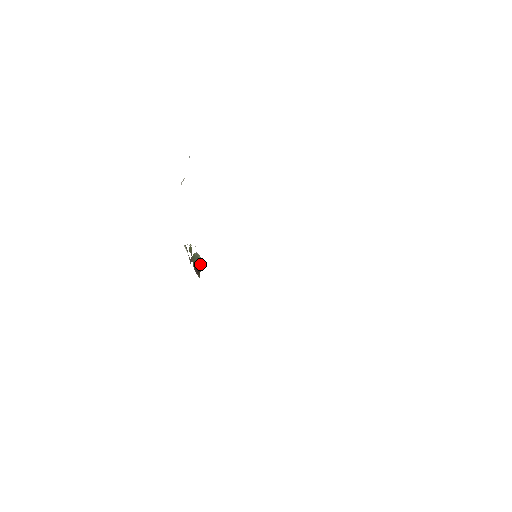
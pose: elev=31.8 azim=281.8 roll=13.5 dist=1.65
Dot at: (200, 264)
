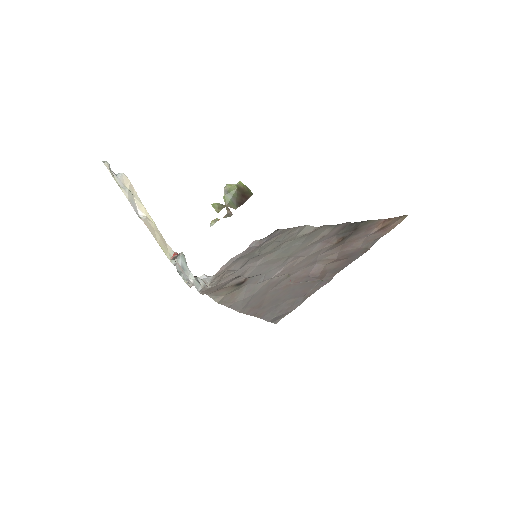
Dot at: (239, 190)
